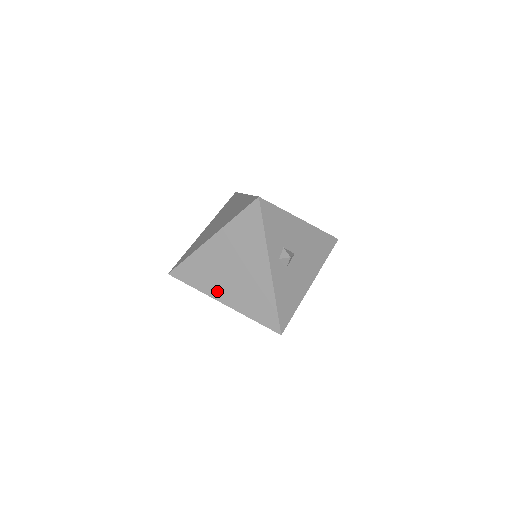
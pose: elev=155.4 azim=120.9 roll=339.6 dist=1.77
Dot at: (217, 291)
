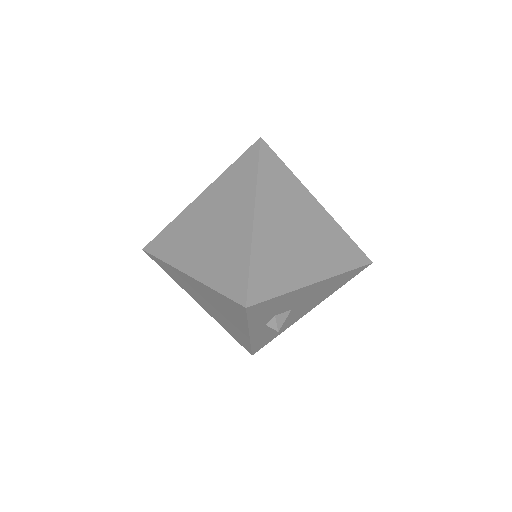
Dot at: (194, 297)
